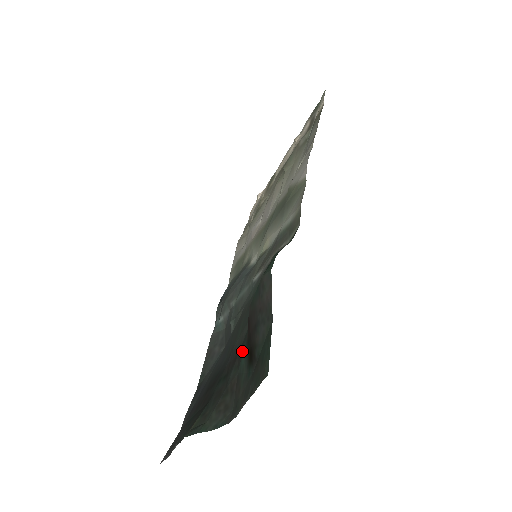
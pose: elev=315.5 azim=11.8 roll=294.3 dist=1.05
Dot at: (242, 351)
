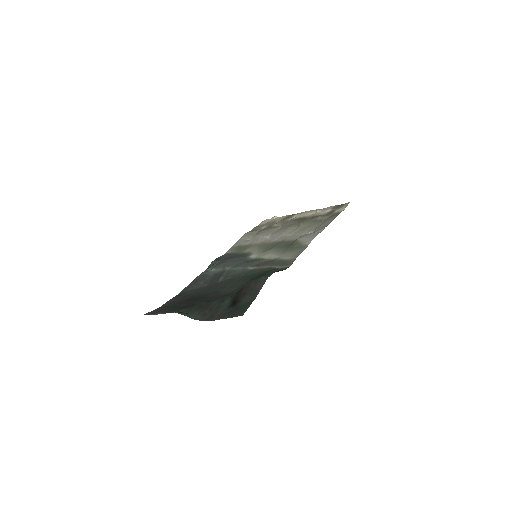
Dot at: (227, 297)
